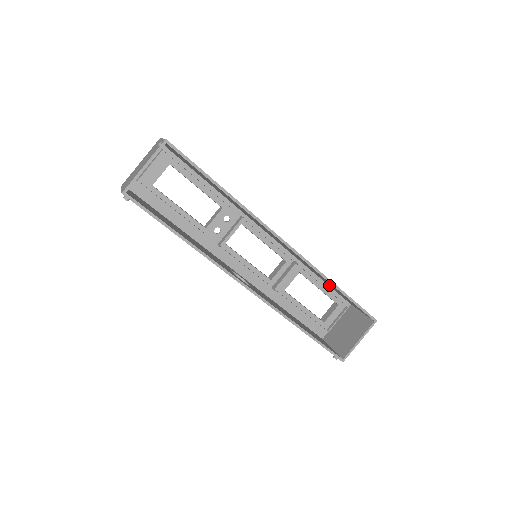
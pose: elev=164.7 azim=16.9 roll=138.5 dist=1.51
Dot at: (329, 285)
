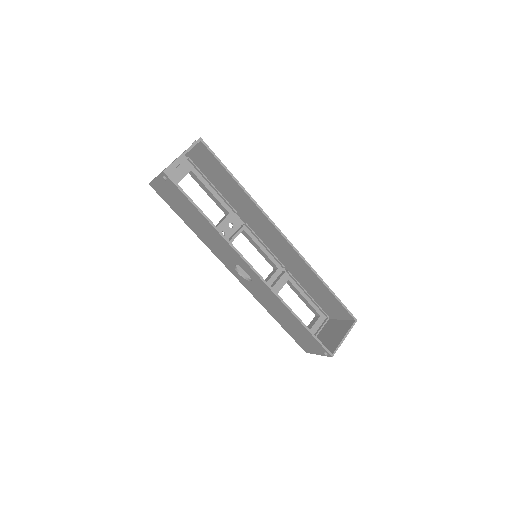
Dot at: (312, 295)
